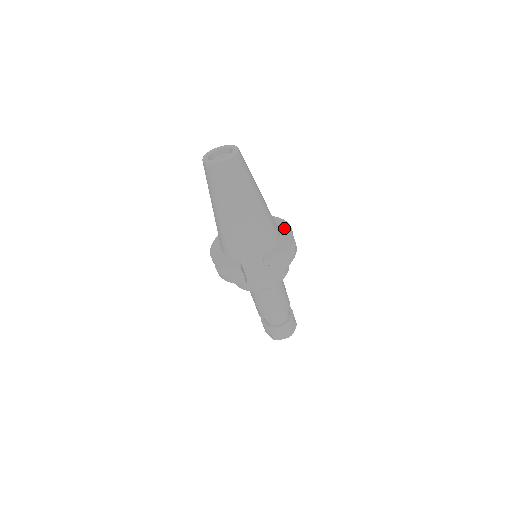
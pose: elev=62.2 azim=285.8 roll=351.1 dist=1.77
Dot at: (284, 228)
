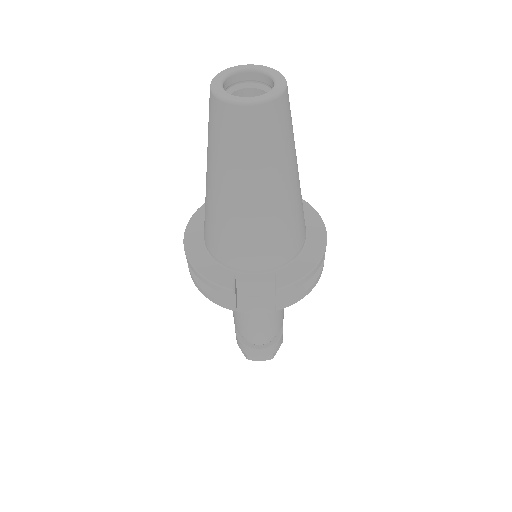
Dot at: (314, 226)
